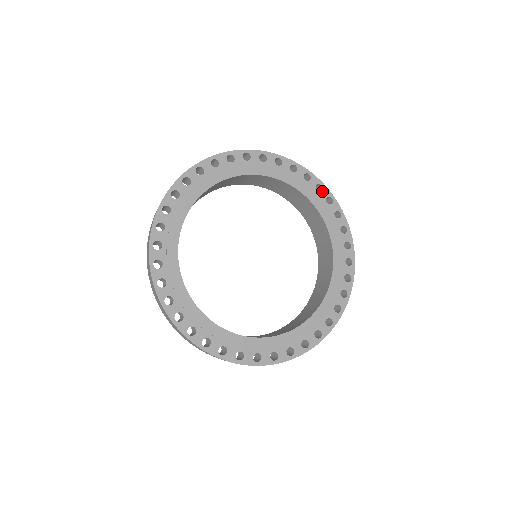
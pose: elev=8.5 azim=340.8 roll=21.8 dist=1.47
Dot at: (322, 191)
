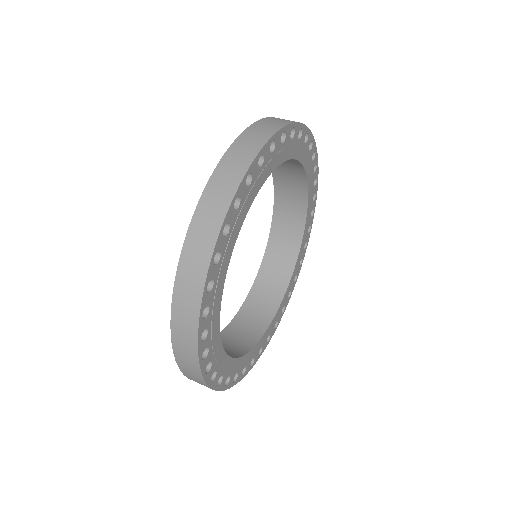
Dot at: (312, 148)
